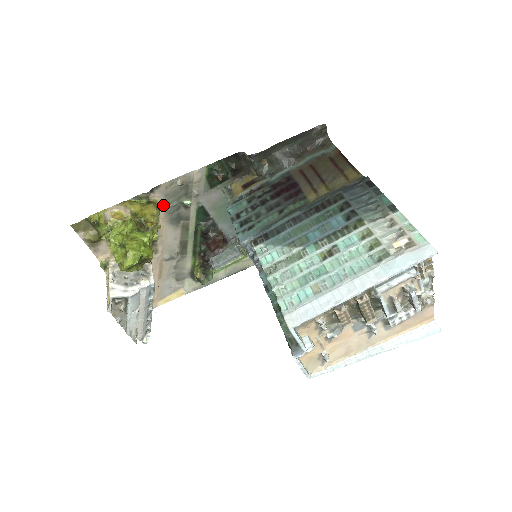
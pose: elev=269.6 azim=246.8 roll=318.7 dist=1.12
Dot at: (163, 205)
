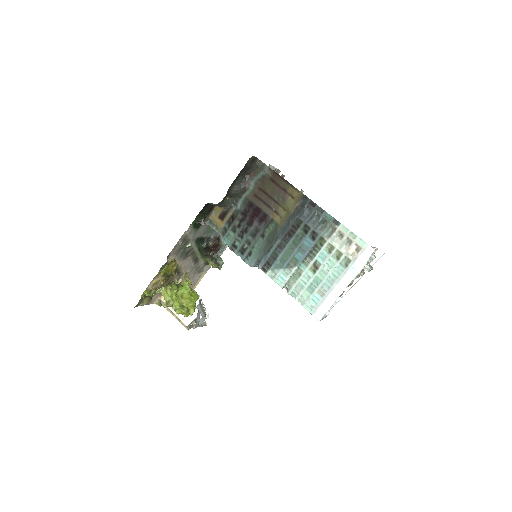
Dot at: (176, 257)
